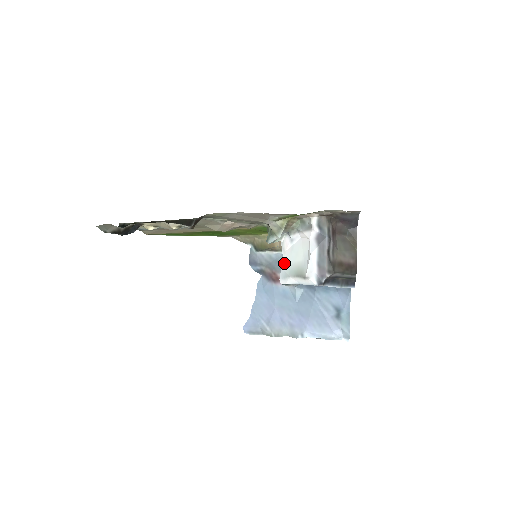
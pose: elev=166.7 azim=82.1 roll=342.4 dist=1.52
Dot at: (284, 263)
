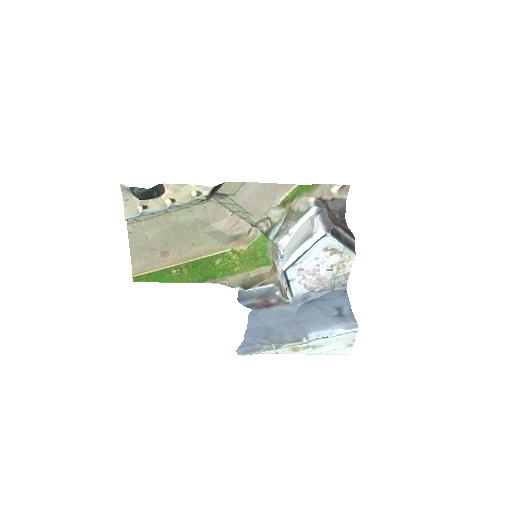
Dot at: (285, 253)
